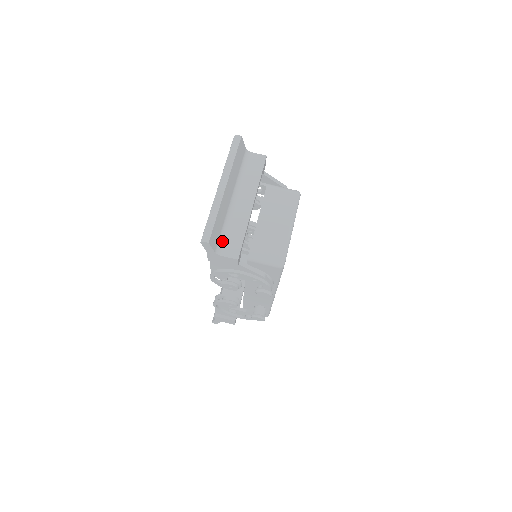
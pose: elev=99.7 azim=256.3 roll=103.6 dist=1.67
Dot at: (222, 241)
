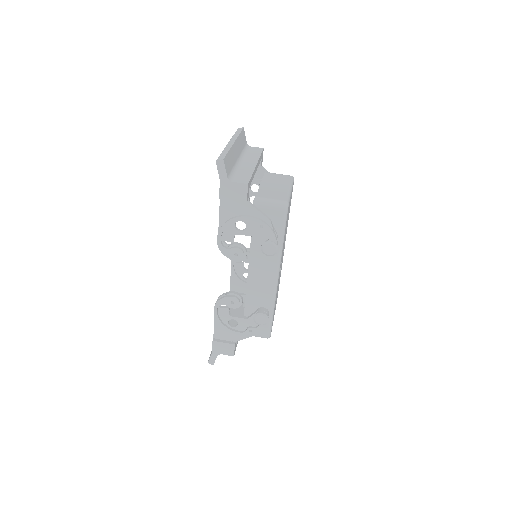
Dot at: (233, 176)
